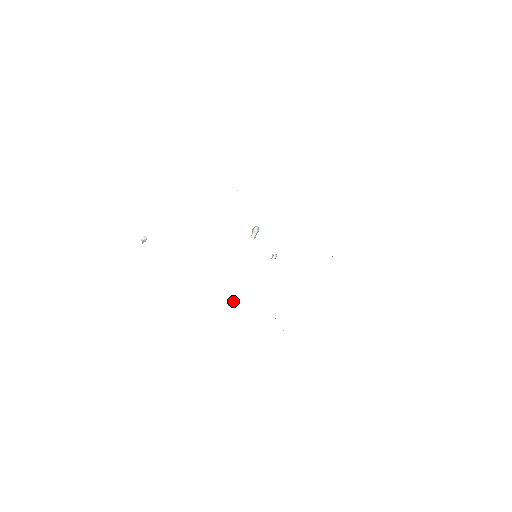
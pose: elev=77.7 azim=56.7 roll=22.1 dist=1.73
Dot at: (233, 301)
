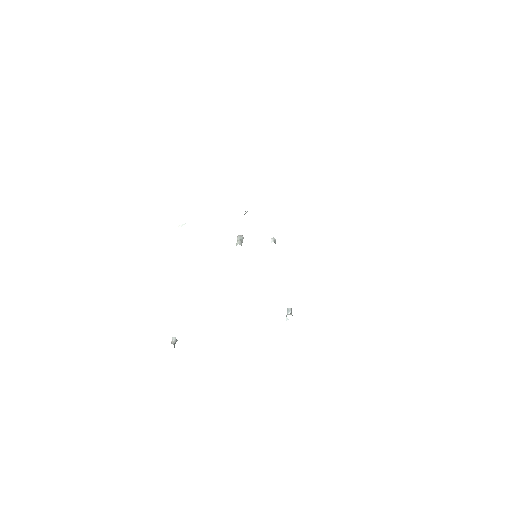
Dot at: (287, 313)
